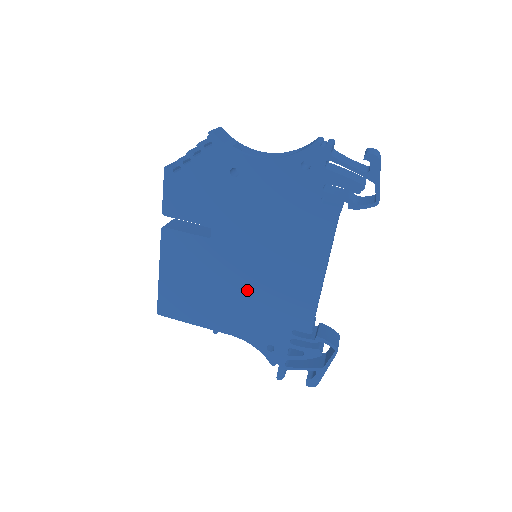
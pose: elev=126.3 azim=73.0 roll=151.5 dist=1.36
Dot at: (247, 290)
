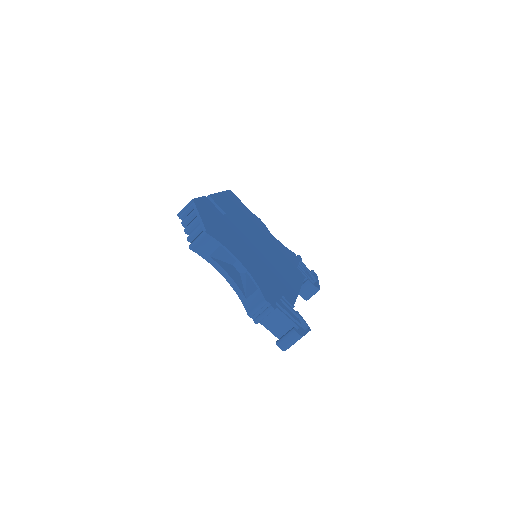
Dot at: occluded
